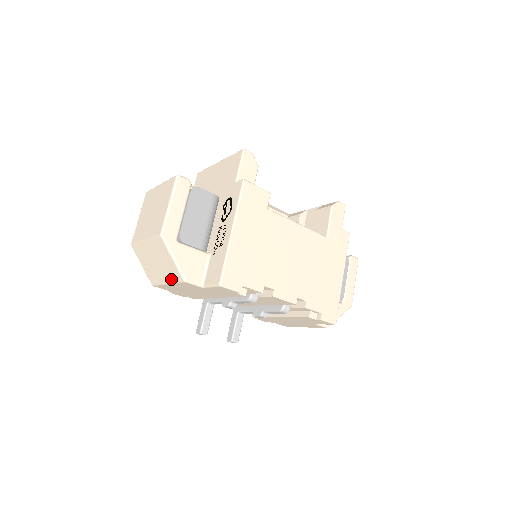
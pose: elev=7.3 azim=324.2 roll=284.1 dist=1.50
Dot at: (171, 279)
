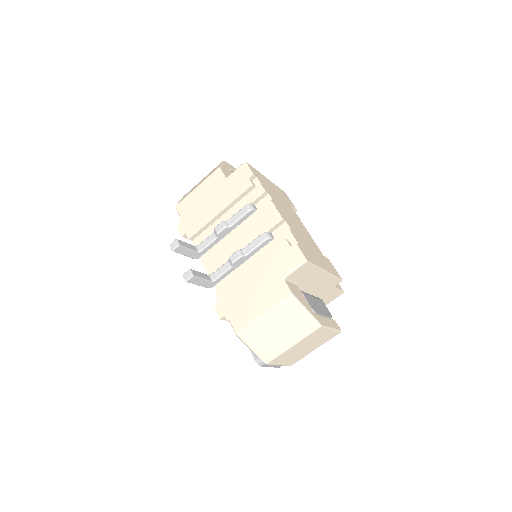
Dot at: (205, 179)
